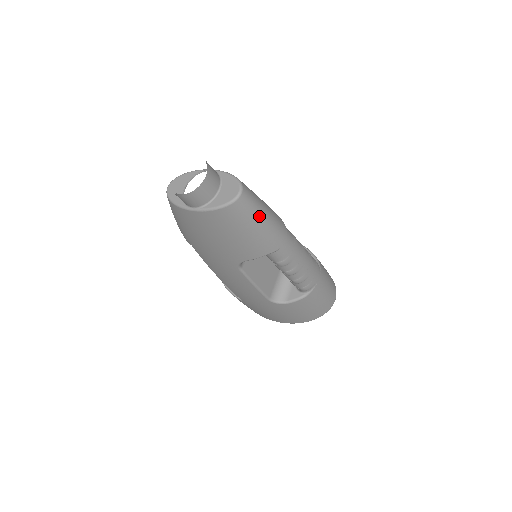
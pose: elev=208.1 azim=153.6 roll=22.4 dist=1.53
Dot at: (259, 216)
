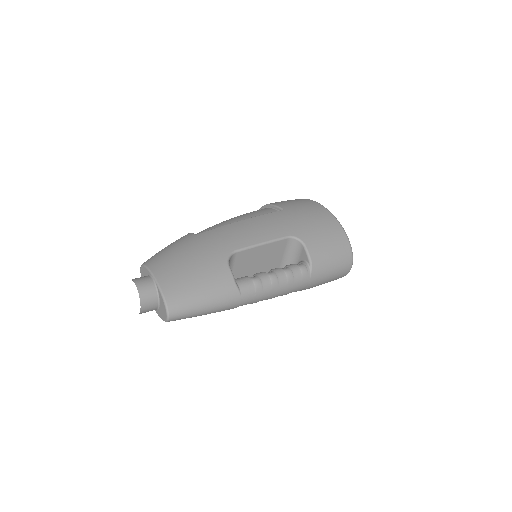
Dot at: (197, 314)
